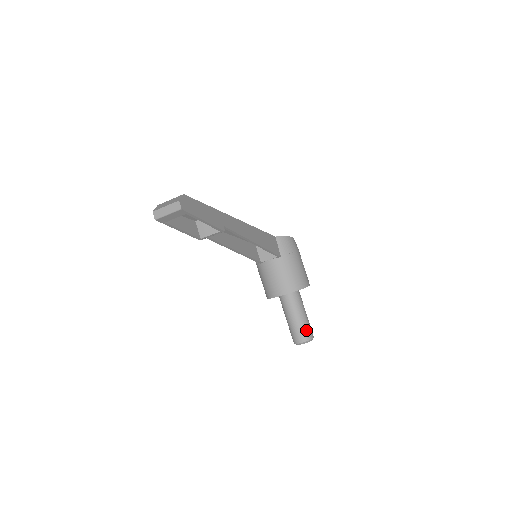
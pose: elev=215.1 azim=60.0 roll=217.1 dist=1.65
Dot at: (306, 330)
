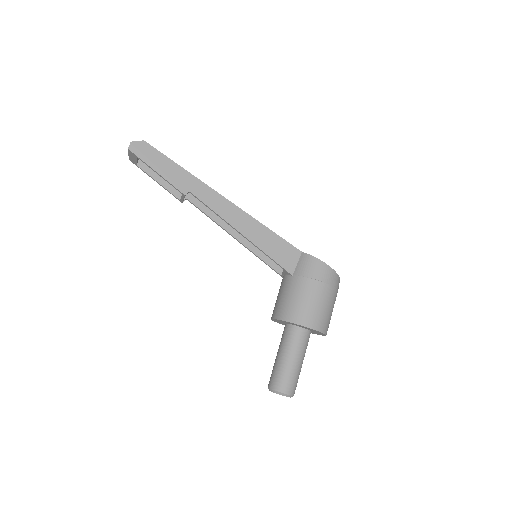
Dot at: (280, 377)
